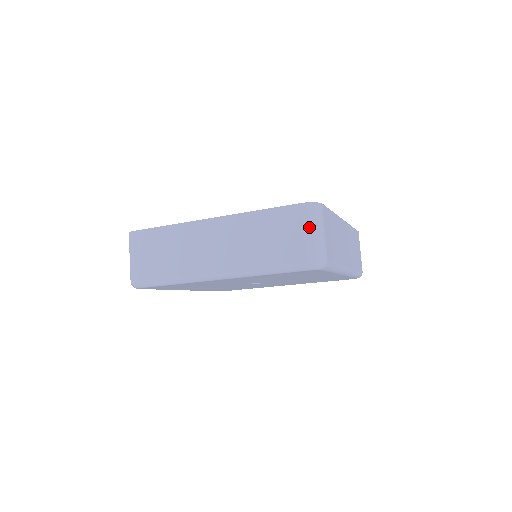
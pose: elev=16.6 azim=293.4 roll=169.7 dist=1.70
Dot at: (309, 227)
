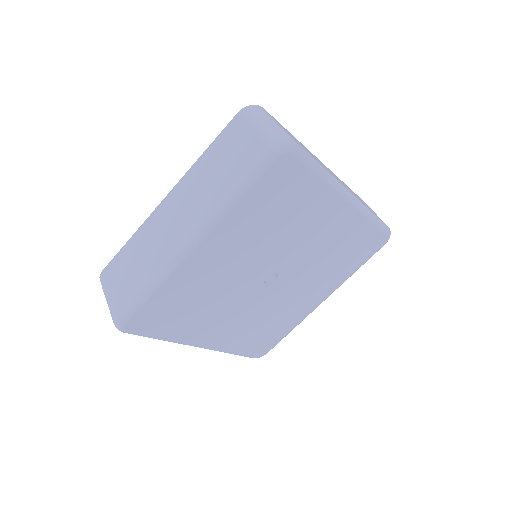
Dot at: (255, 122)
